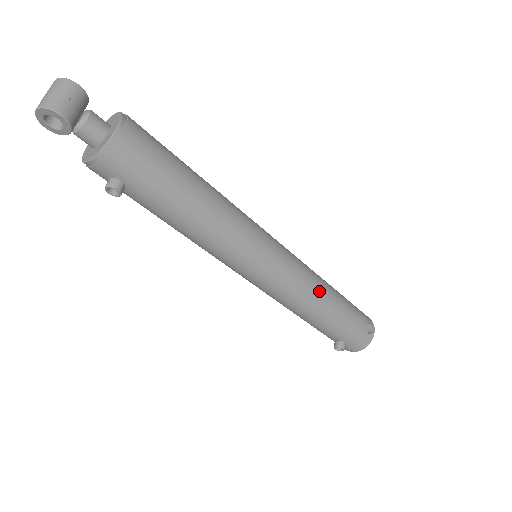
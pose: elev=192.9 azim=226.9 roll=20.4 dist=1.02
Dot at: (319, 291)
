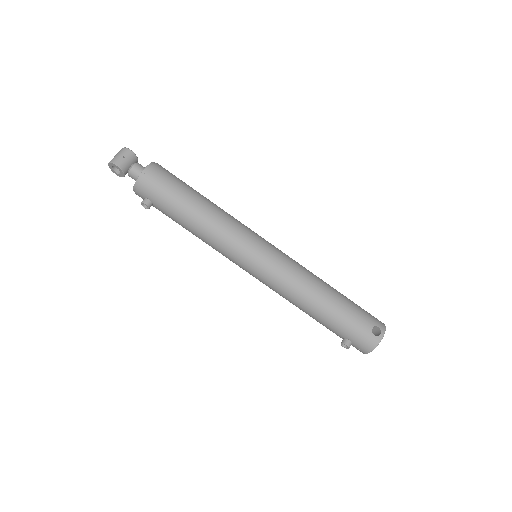
Dot at: (309, 286)
